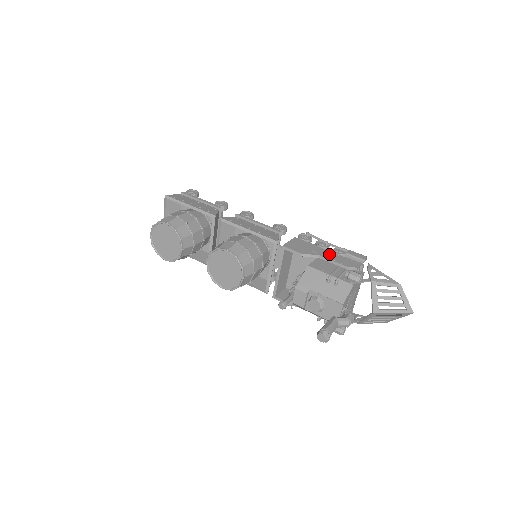
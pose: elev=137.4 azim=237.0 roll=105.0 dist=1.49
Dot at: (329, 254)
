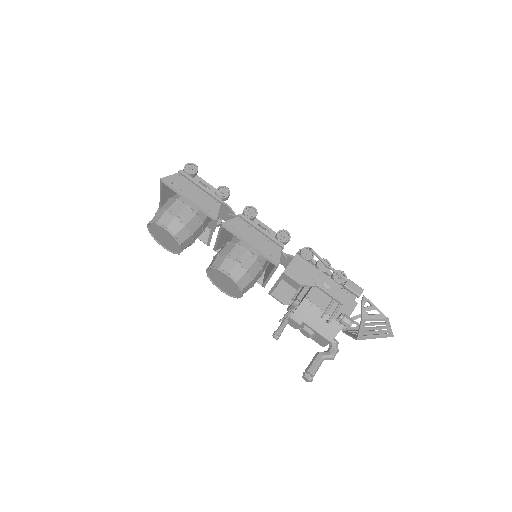
Dot at: (328, 283)
